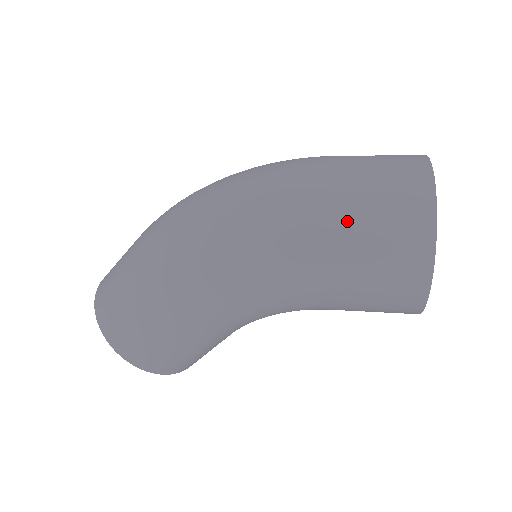
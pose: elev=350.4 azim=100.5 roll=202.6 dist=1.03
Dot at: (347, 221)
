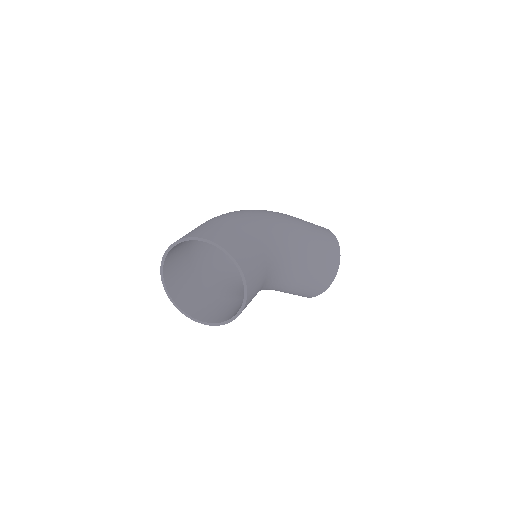
Dot at: occluded
